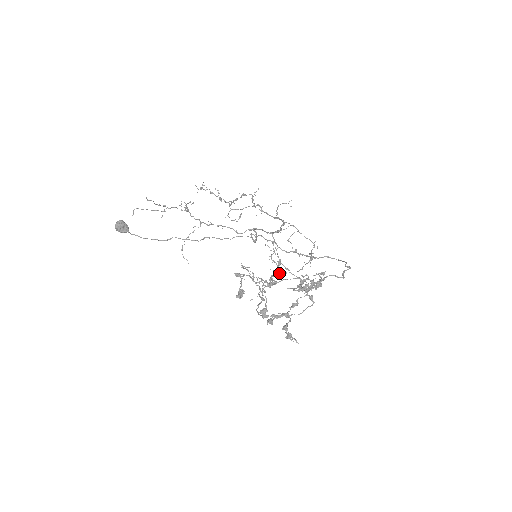
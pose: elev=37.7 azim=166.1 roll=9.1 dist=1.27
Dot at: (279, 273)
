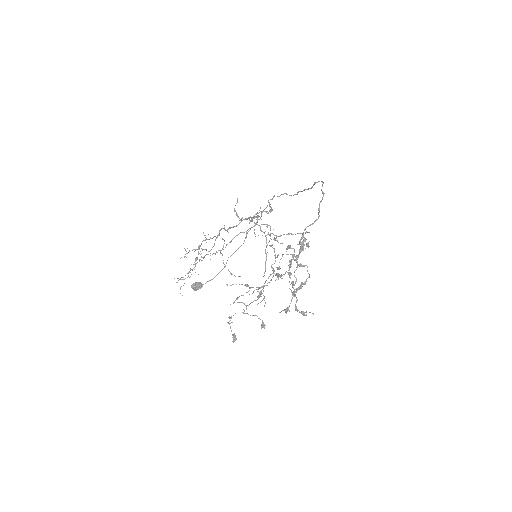
Dot at: occluded
